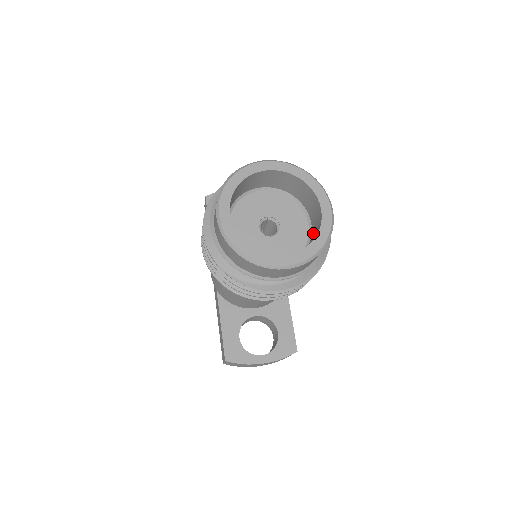
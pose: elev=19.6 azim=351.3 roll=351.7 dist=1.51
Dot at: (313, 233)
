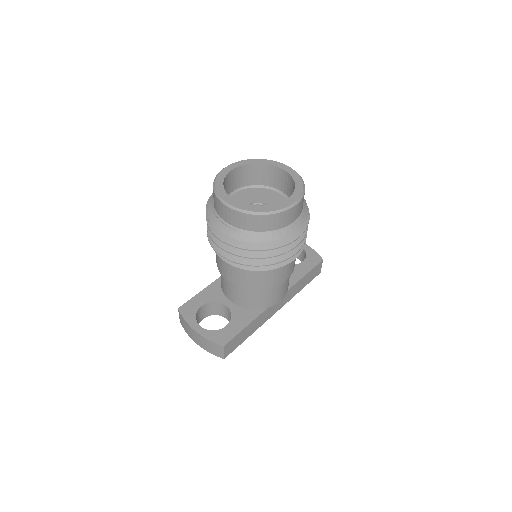
Dot at: occluded
